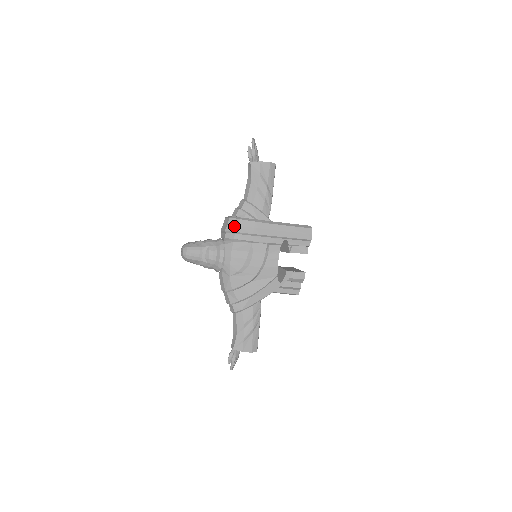
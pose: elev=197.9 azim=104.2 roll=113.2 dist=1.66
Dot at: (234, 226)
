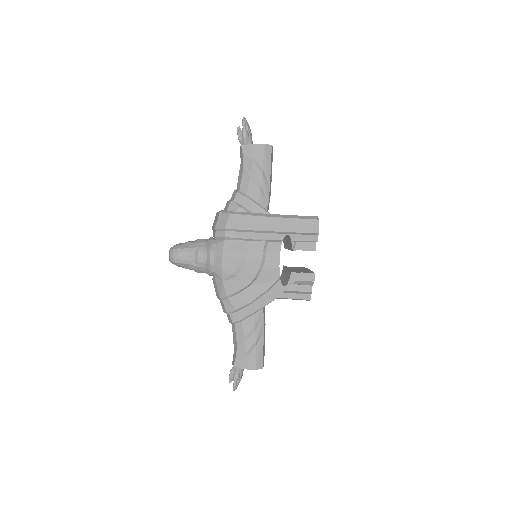
Dot at: (224, 222)
